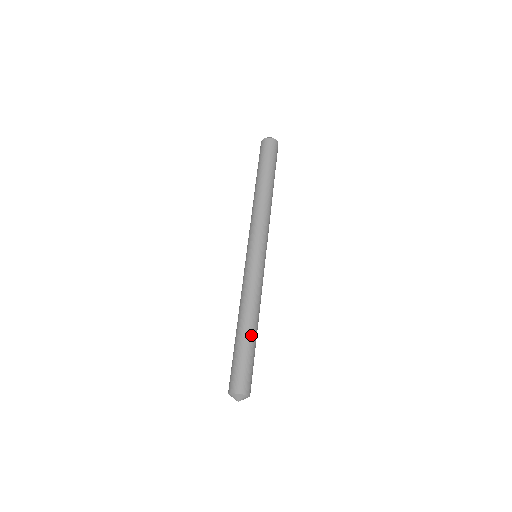
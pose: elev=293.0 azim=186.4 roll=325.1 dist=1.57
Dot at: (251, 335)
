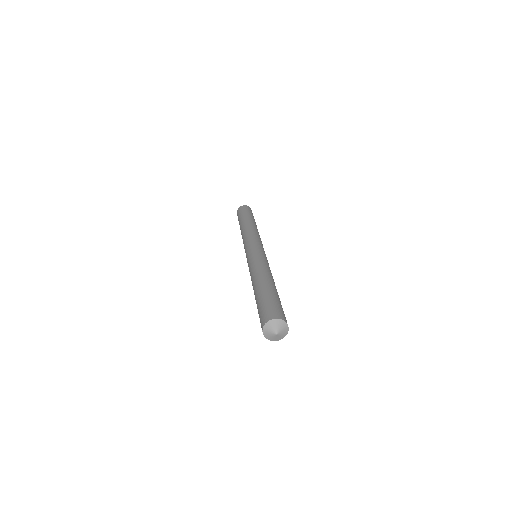
Dot at: (275, 288)
